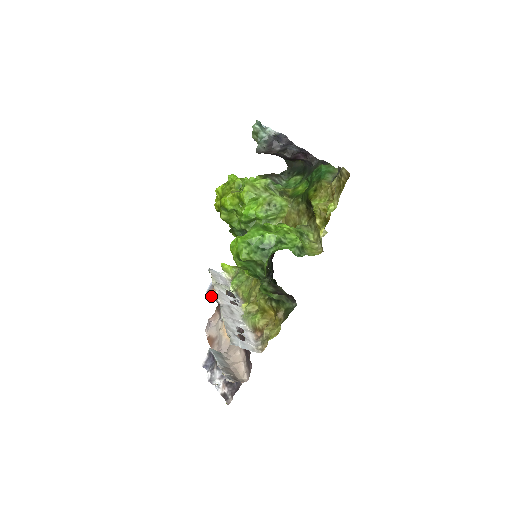
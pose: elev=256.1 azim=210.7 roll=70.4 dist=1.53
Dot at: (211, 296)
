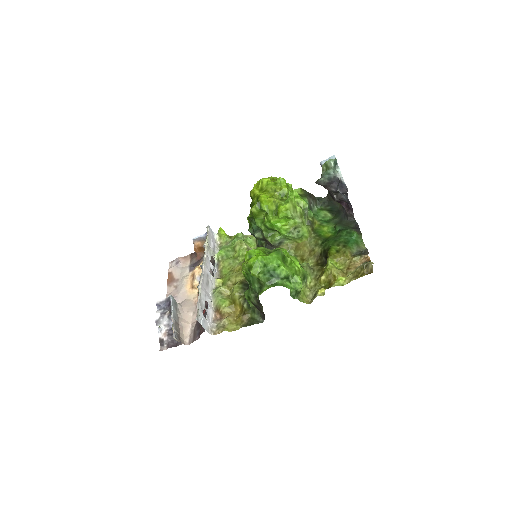
Dot at: (194, 244)
